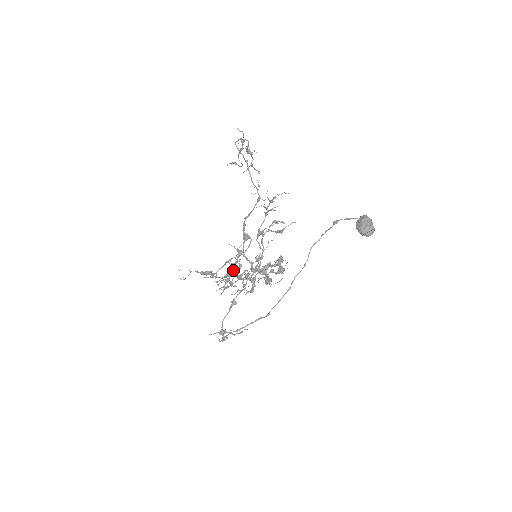
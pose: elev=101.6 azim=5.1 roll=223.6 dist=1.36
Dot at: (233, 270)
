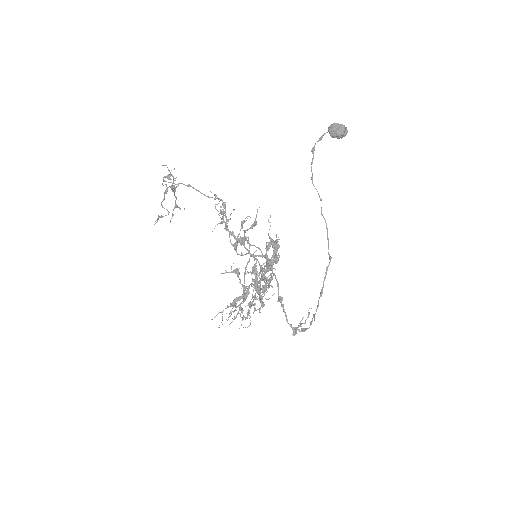
Dot at: (257, 273)
